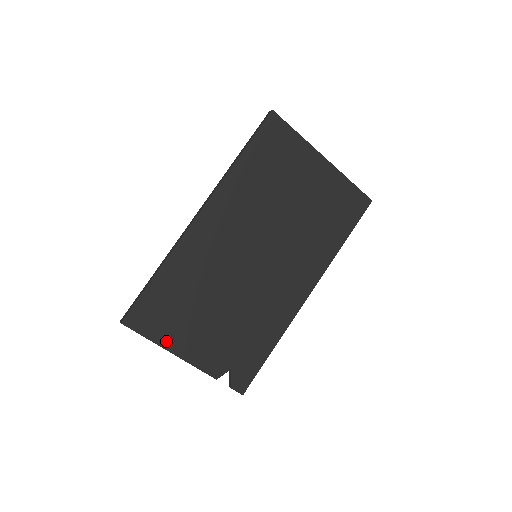
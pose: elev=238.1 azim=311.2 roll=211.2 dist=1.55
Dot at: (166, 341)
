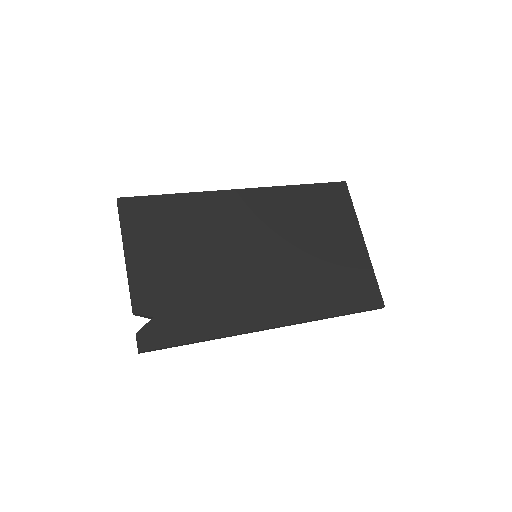
Dot at: (131, 241)
